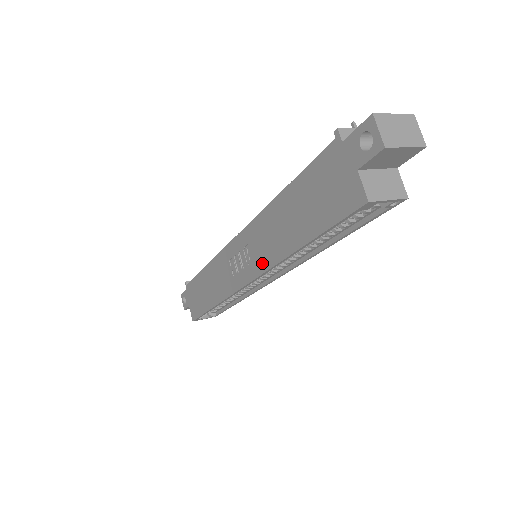
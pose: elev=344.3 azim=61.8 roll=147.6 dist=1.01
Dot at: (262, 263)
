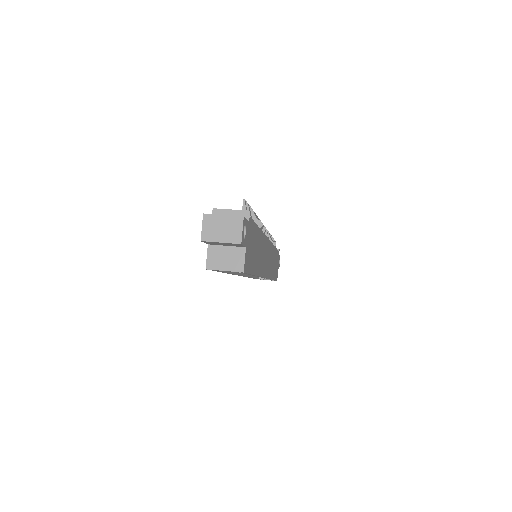
Dot at: occluded
